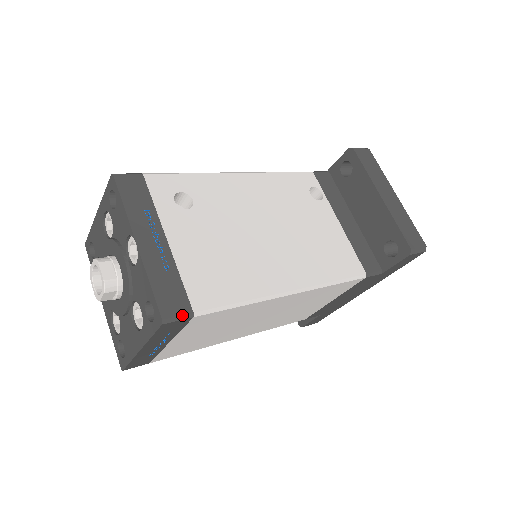
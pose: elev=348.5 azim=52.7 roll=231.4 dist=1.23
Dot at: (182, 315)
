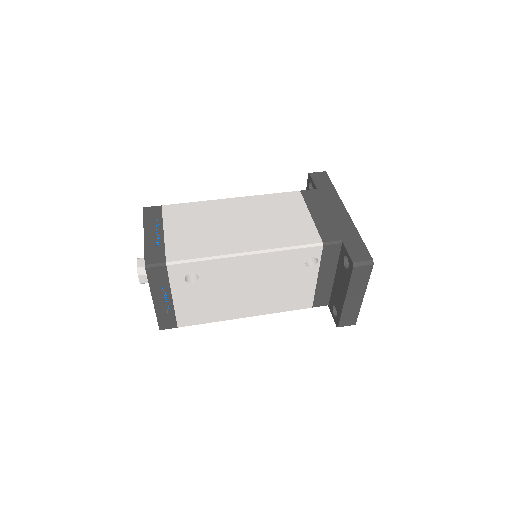
Dot at: (171, 328)
